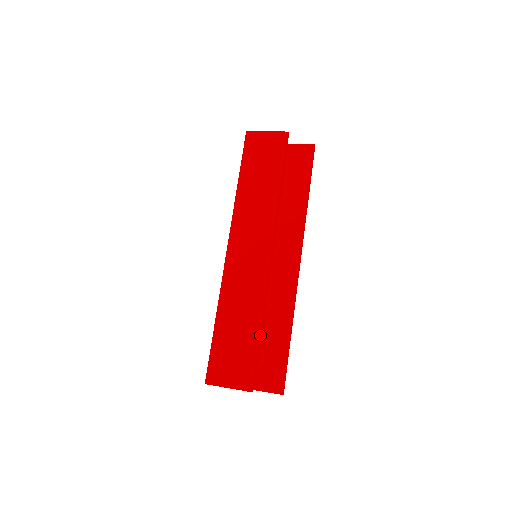
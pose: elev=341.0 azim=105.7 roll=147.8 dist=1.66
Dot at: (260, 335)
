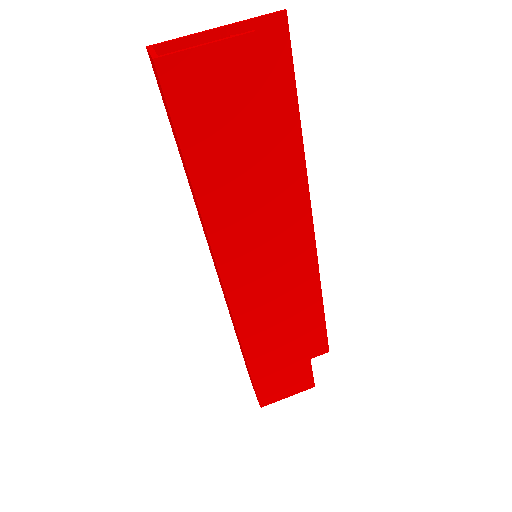
Dot at: (306, 342)
